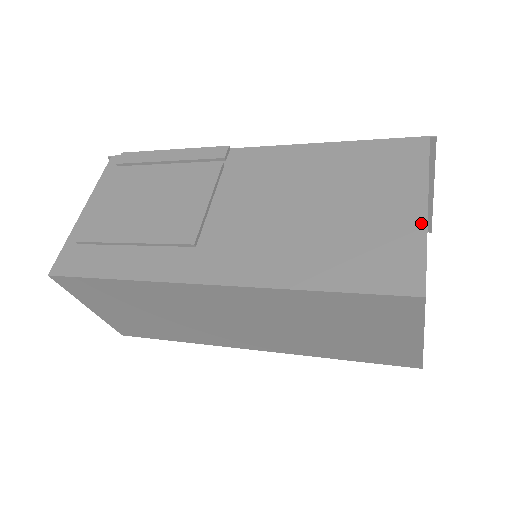
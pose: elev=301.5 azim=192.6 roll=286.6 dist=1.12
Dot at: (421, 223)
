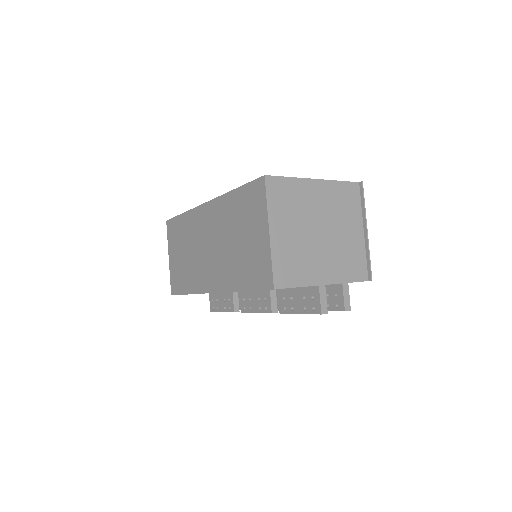
Dot at: (304, 179)
